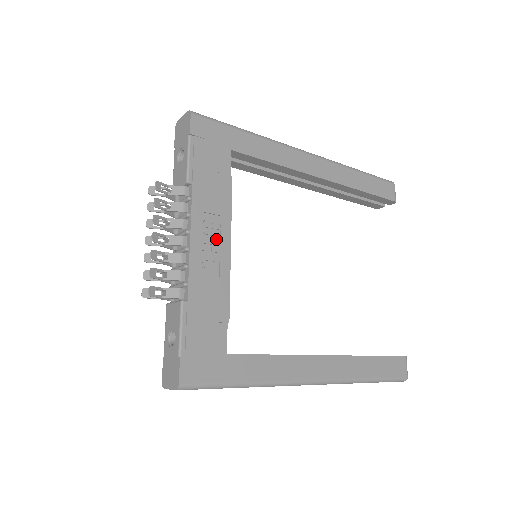
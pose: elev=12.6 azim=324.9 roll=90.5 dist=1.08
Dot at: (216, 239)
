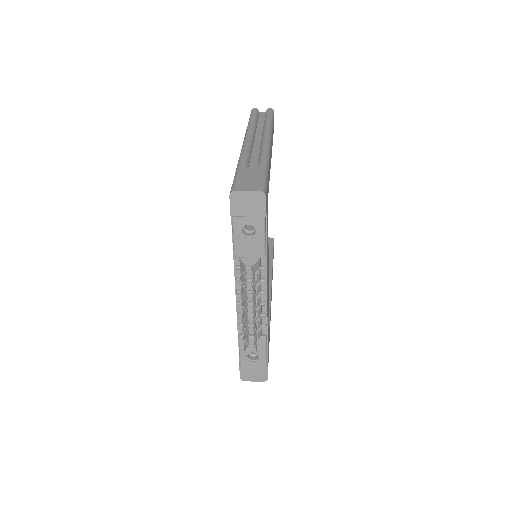
Dot at: occluded
